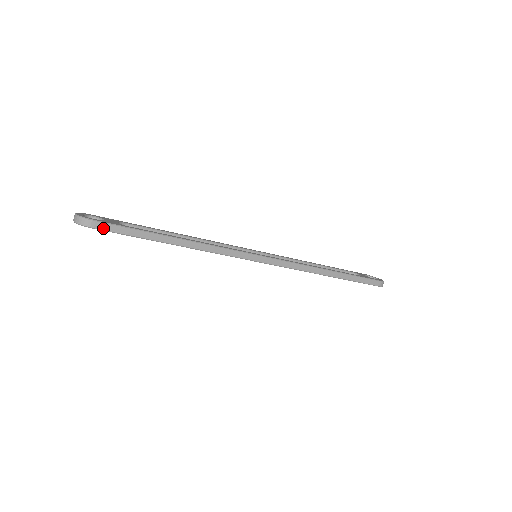
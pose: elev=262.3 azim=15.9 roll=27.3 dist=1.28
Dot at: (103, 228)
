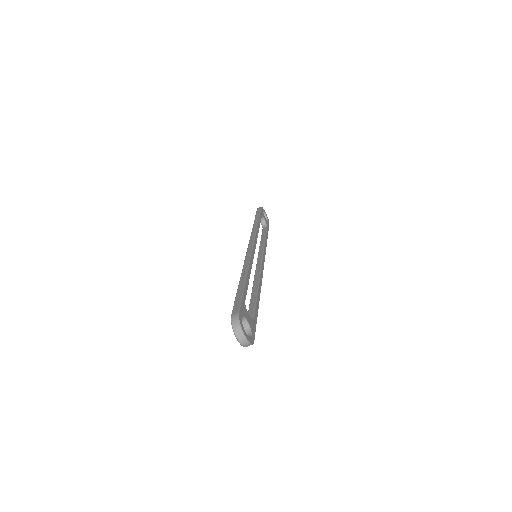
Dot at: occluded
